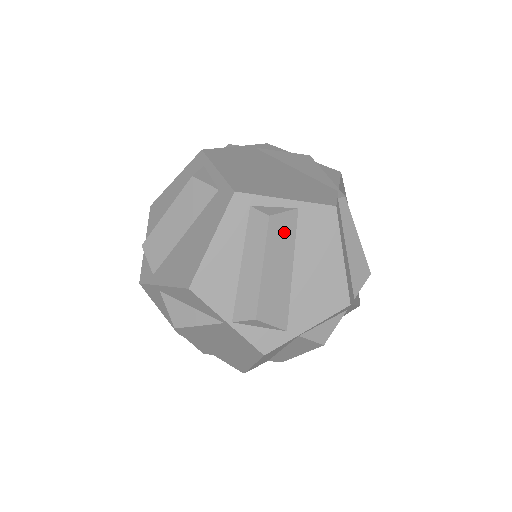
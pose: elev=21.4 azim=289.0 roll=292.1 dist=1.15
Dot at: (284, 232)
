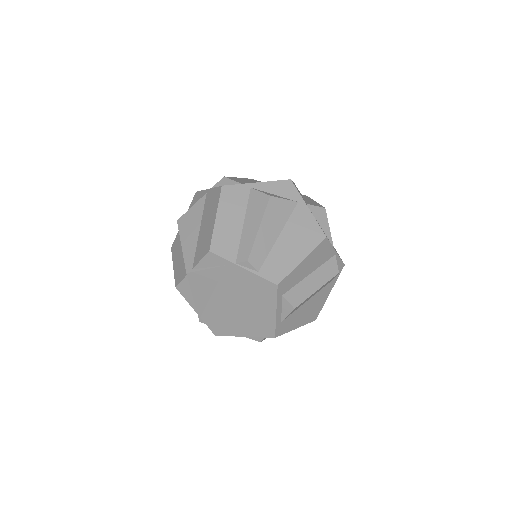
Dot at: occluded
